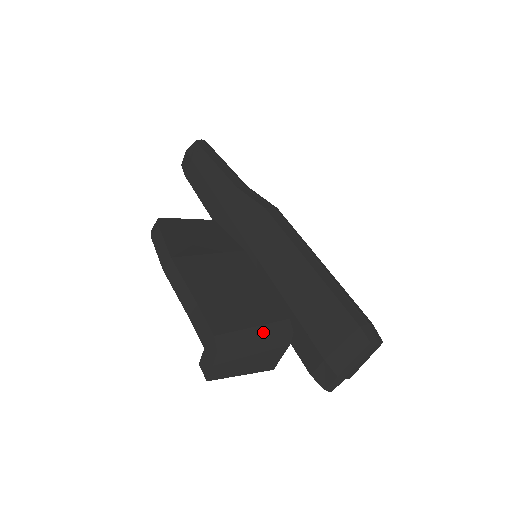
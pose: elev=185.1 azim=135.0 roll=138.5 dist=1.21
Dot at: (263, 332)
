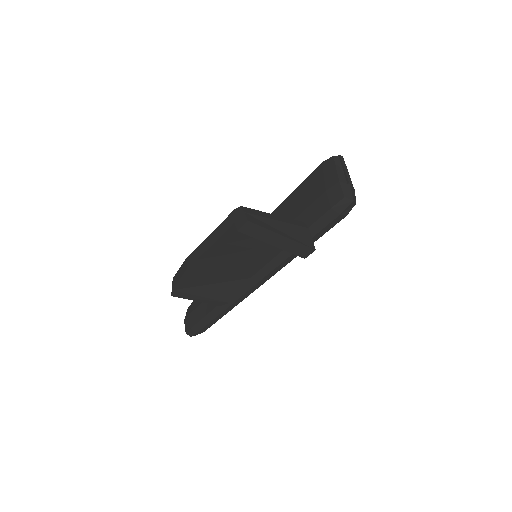
Dot at: occluded
